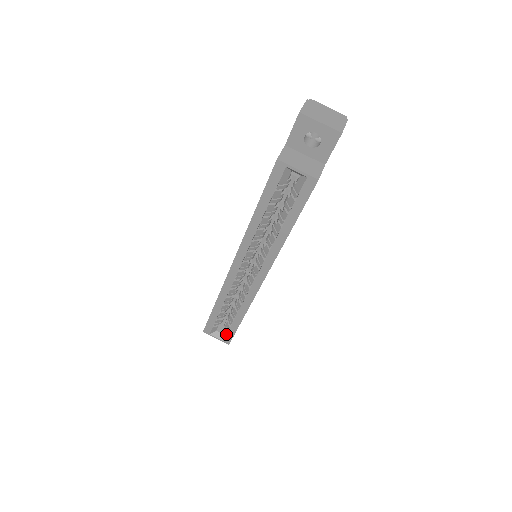
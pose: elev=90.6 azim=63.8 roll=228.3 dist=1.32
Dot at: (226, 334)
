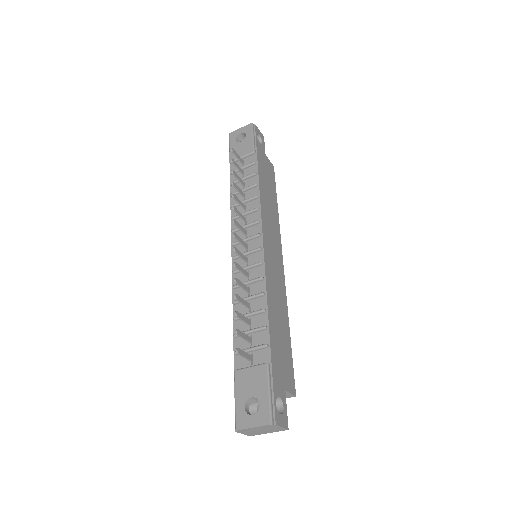
Dot at: occluded
